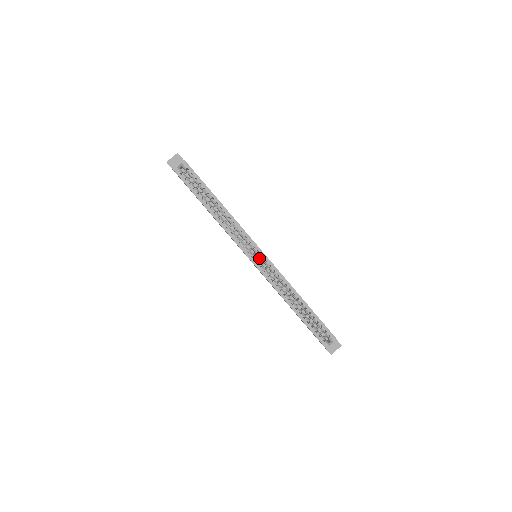
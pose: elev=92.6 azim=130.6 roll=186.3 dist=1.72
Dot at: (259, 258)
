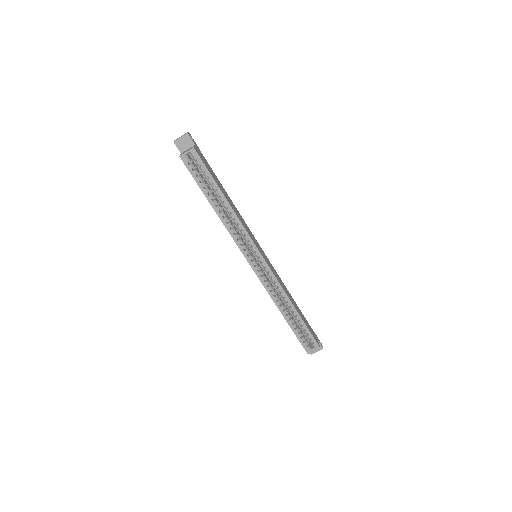
Dot at: (259, 261)
